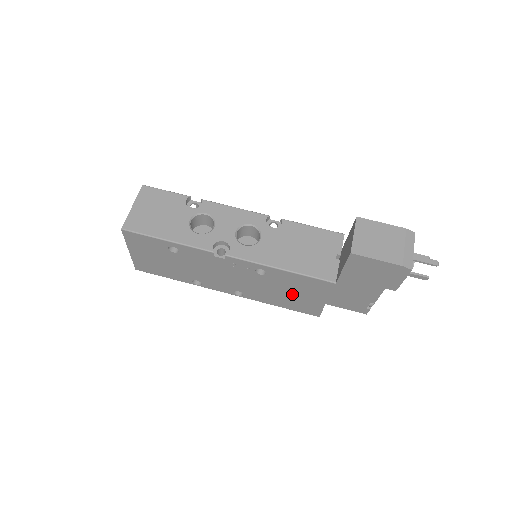
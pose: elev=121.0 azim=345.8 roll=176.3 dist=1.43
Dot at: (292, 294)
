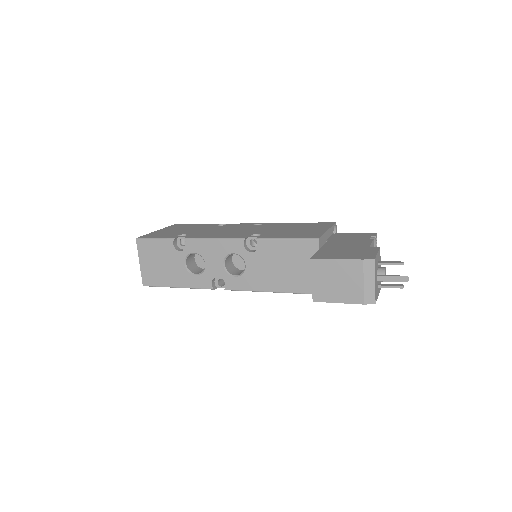
Dot at: occluded
